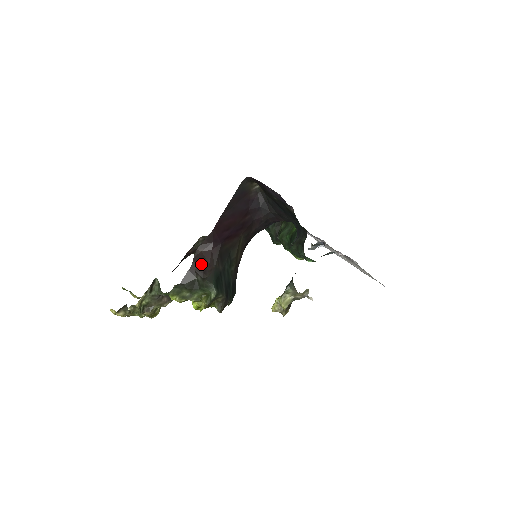
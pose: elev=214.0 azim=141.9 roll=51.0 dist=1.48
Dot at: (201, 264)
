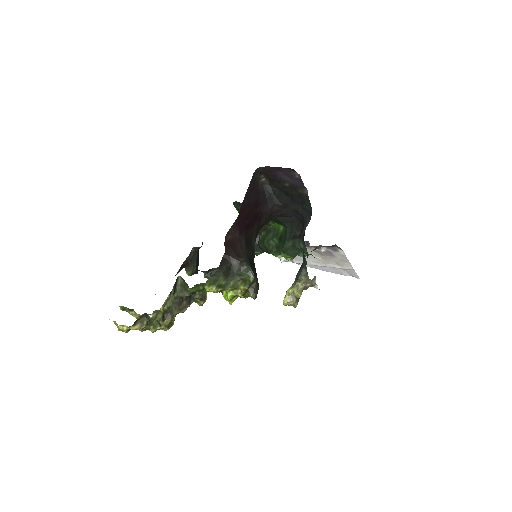
Dot at: (233, 249)
